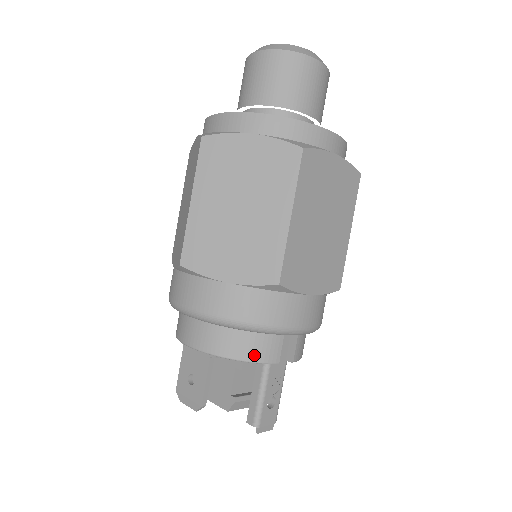
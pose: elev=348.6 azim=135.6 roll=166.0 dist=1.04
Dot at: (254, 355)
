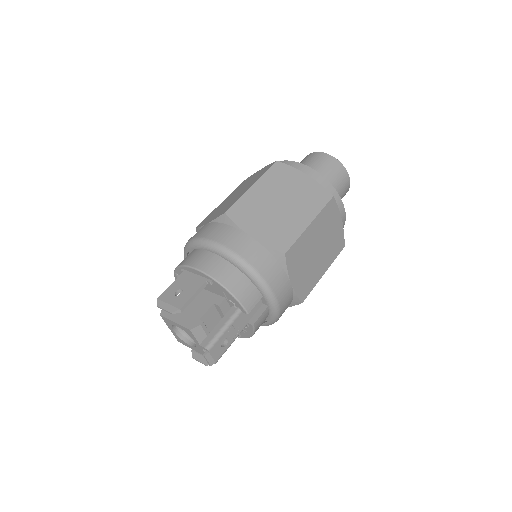
Dot at: (239, 294)
